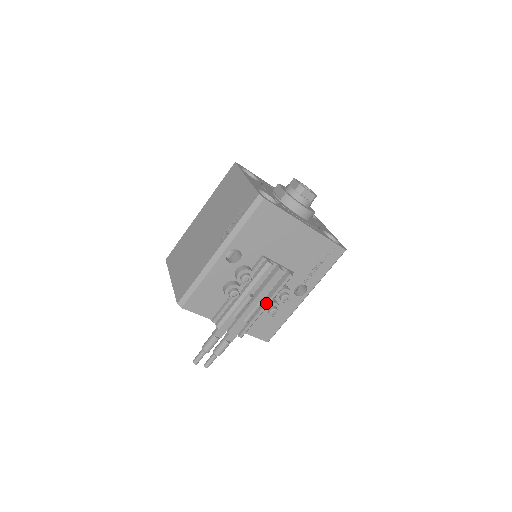
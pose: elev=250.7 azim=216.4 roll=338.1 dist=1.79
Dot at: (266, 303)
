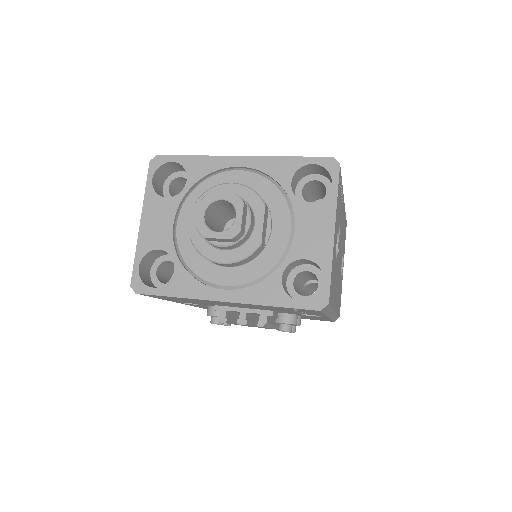
Dot at: occluded
